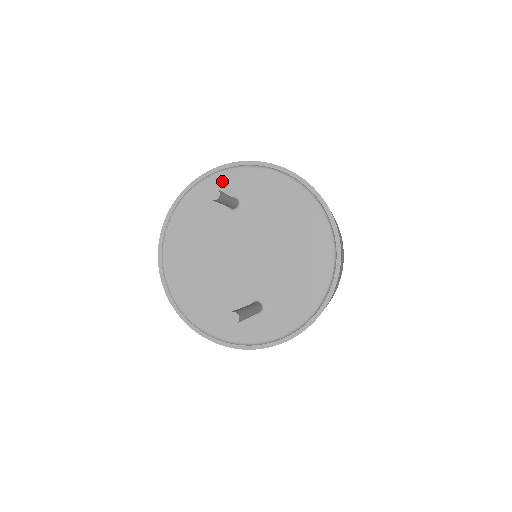
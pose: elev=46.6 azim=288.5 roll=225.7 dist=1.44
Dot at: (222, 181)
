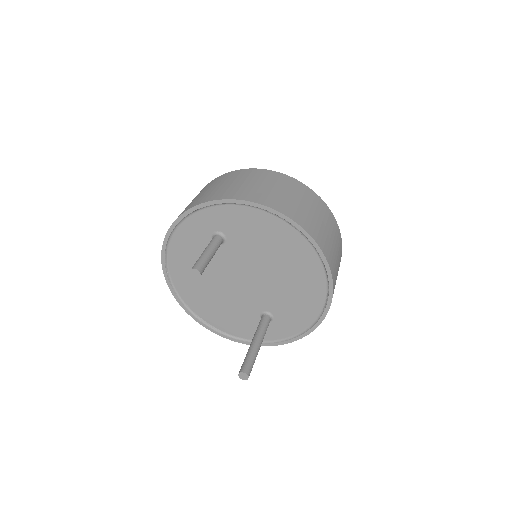
Dot at: (201, 219)
